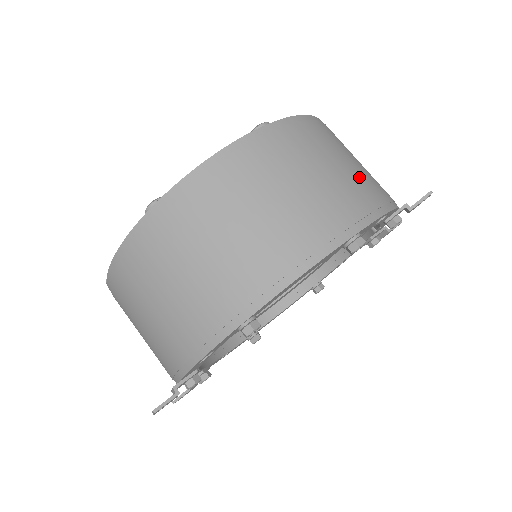
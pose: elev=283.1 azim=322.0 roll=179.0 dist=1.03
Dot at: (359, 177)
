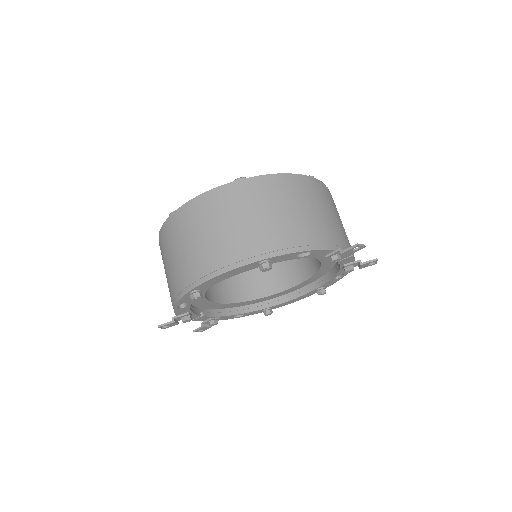
Dot at: (294, 223)
